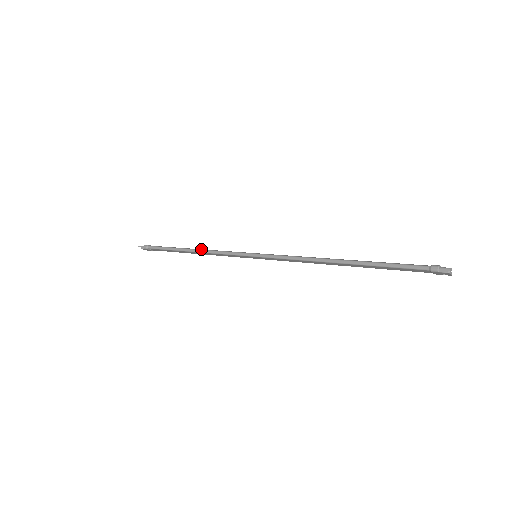
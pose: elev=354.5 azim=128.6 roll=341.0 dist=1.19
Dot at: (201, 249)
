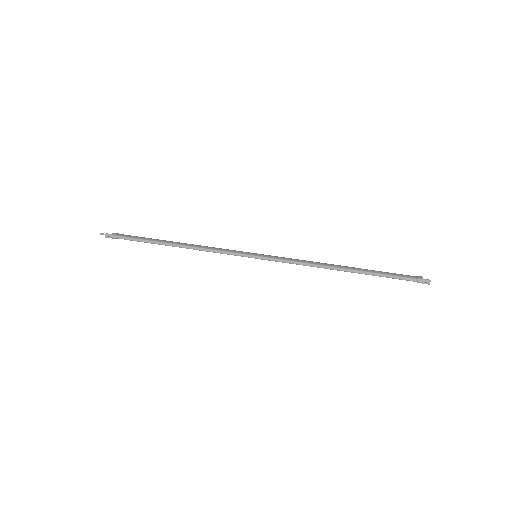
Dot at: (191, 246)
